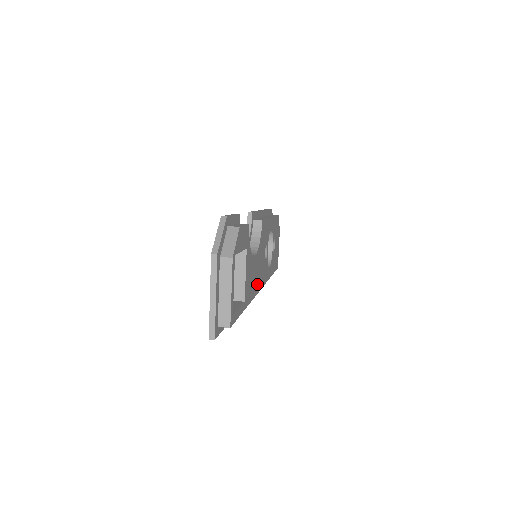
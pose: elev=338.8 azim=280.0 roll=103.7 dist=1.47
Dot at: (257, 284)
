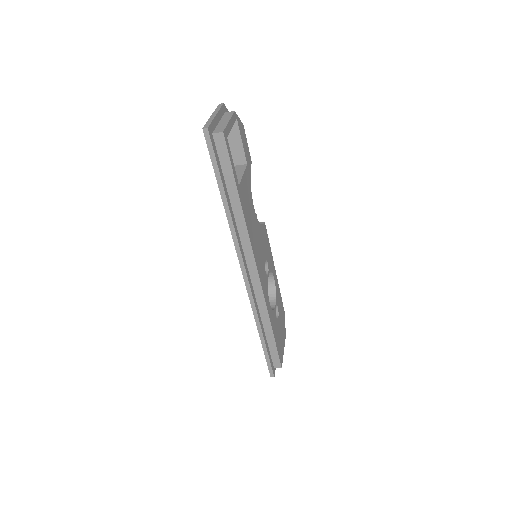
Dot at: (253, 243)
